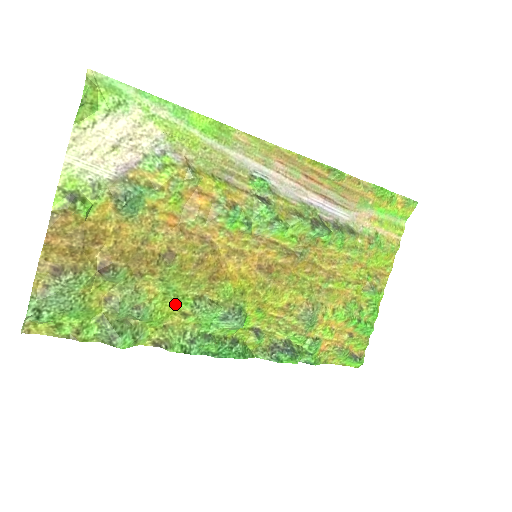
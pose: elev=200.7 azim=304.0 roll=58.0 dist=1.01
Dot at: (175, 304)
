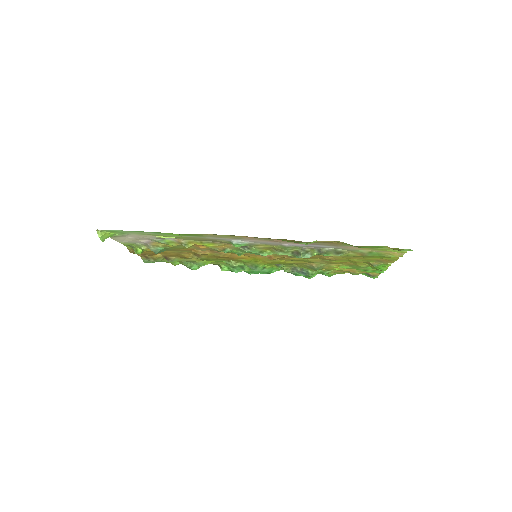
Dot at: (215, 261)
